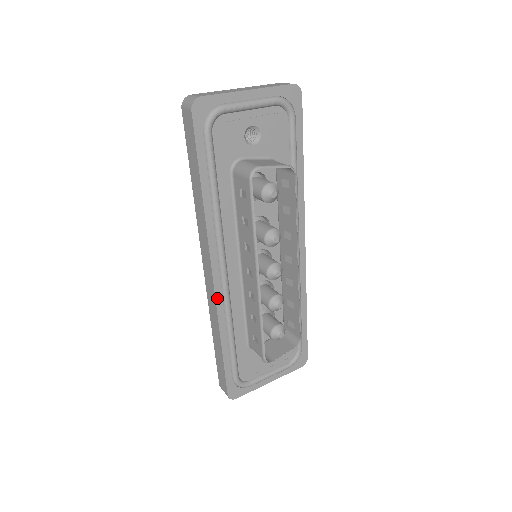
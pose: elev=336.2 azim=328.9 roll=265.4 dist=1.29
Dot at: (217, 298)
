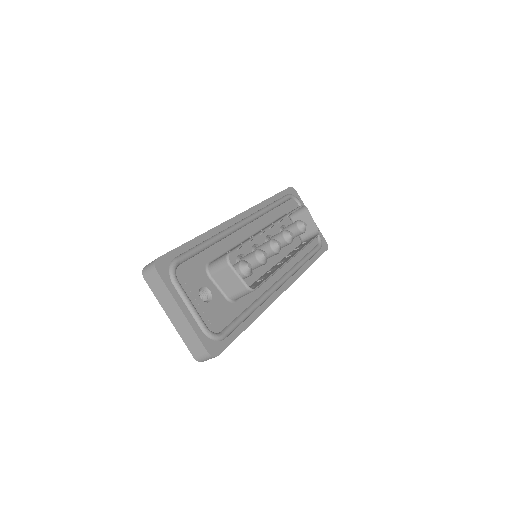
Dot at: (228, 222)
